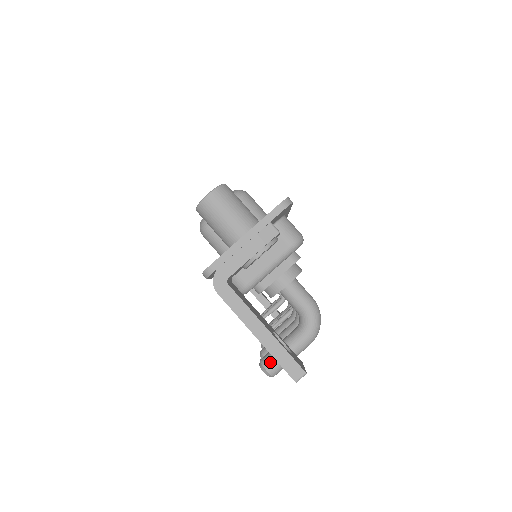
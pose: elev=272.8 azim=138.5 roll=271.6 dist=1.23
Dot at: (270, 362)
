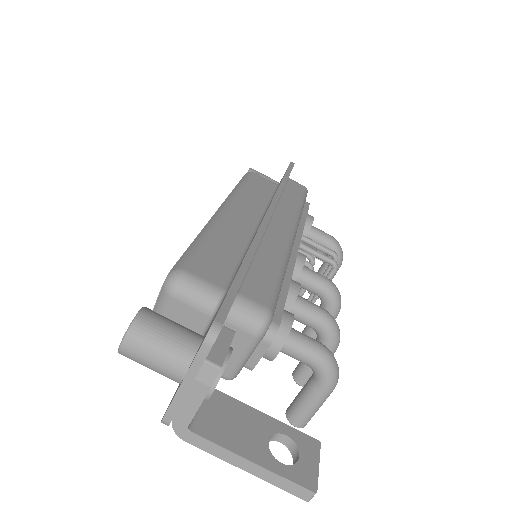
Dot at: (295, 418)
